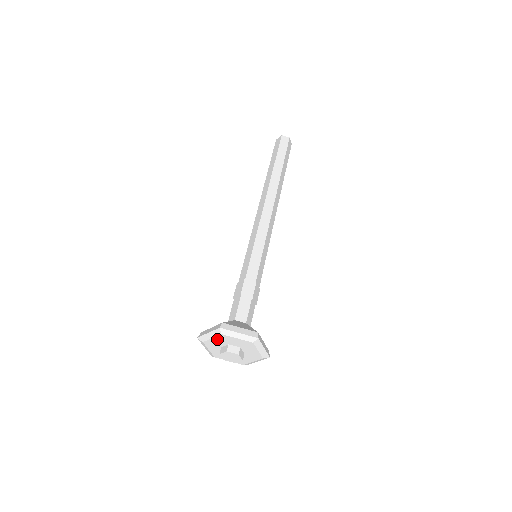
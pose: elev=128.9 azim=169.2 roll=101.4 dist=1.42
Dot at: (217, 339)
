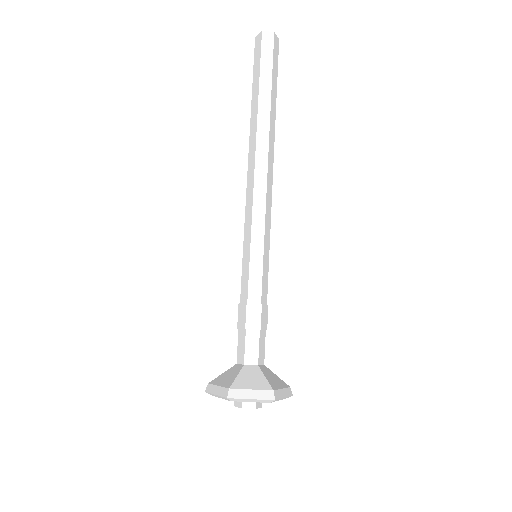
Dot at: occluded
